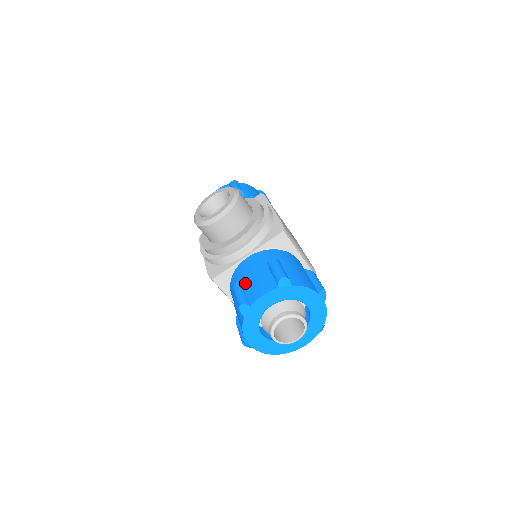
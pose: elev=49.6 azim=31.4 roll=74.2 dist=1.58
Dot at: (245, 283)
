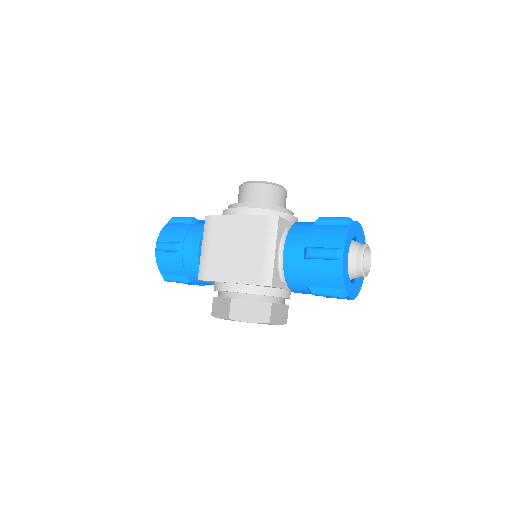
Dot at: occluded
